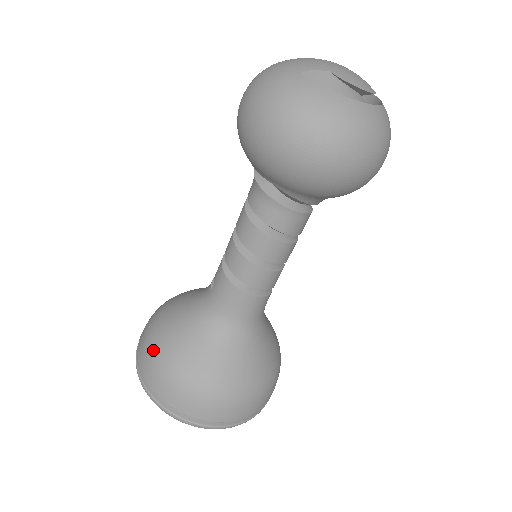
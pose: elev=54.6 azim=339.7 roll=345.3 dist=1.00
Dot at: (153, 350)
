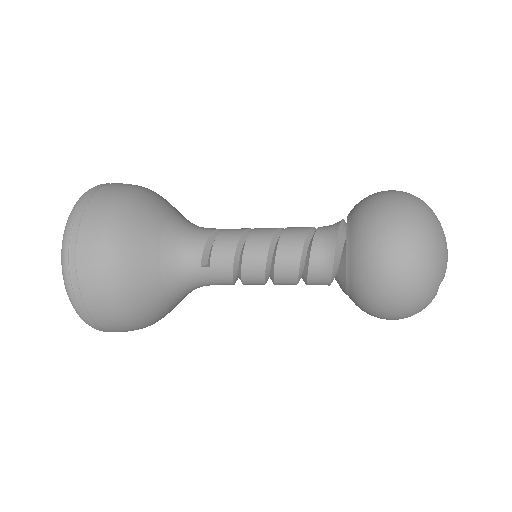
Dot at: (119, 304)
